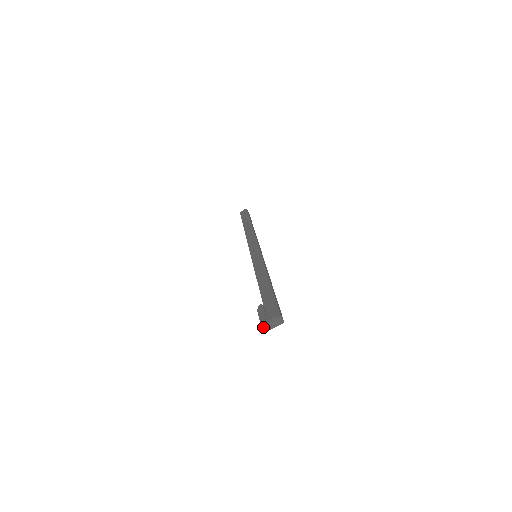
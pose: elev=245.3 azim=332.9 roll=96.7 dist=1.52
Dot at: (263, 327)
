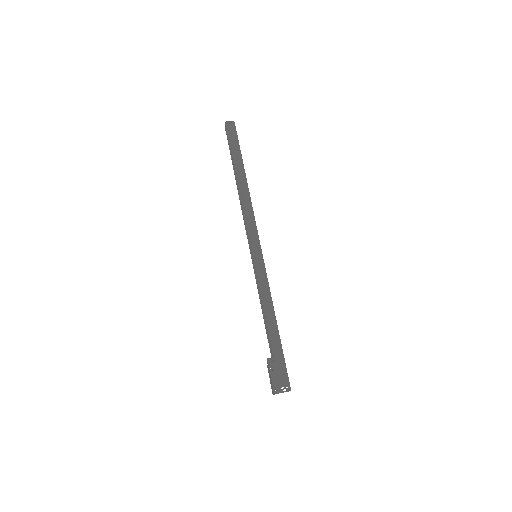
Dot at: occluded
